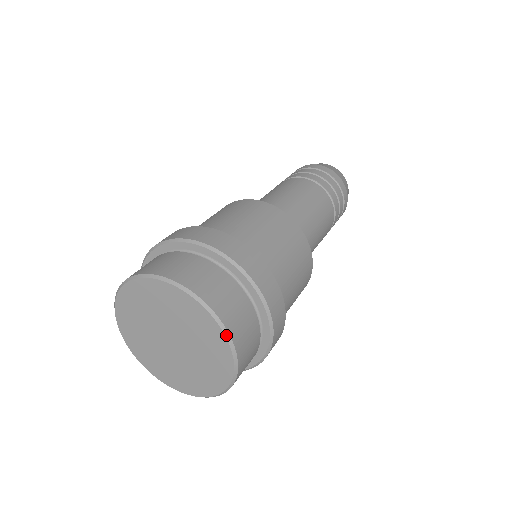
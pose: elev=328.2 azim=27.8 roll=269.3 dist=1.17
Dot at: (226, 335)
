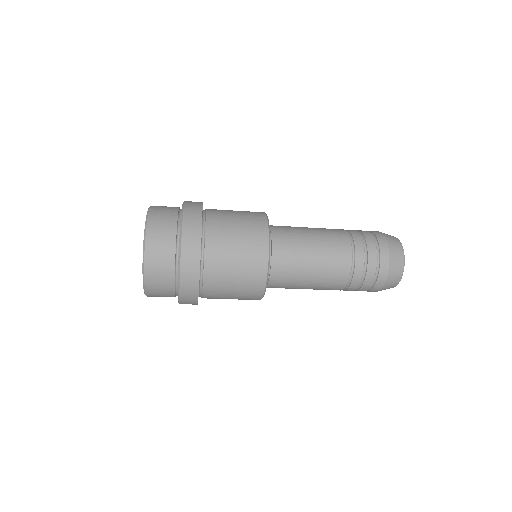
Dot at: (145, 228)
